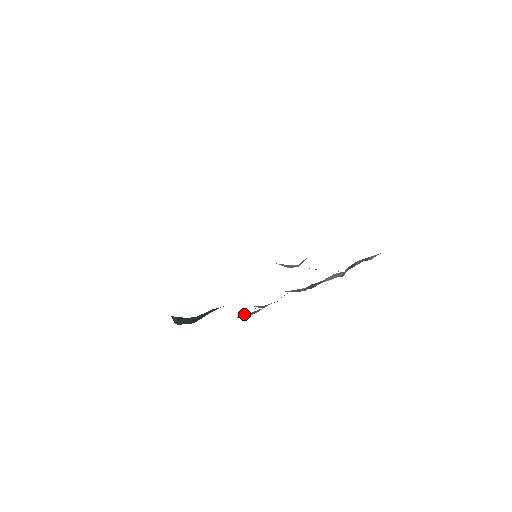
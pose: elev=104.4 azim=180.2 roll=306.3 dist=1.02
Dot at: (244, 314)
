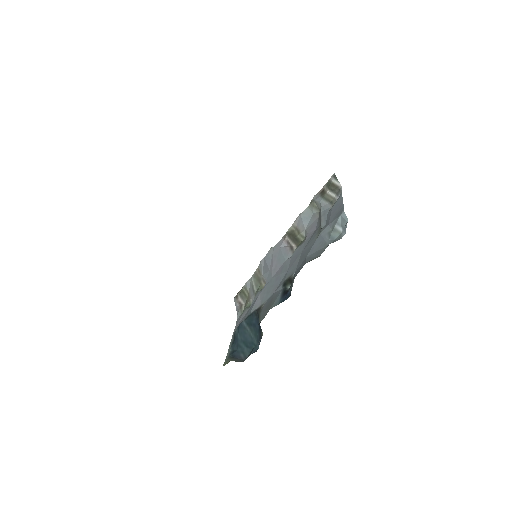
Dot at: (248, 304)
